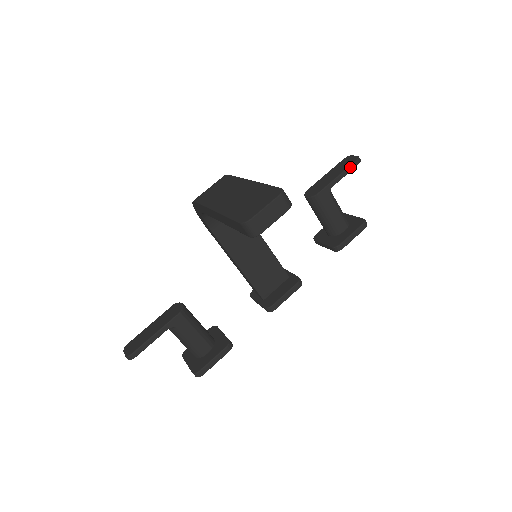
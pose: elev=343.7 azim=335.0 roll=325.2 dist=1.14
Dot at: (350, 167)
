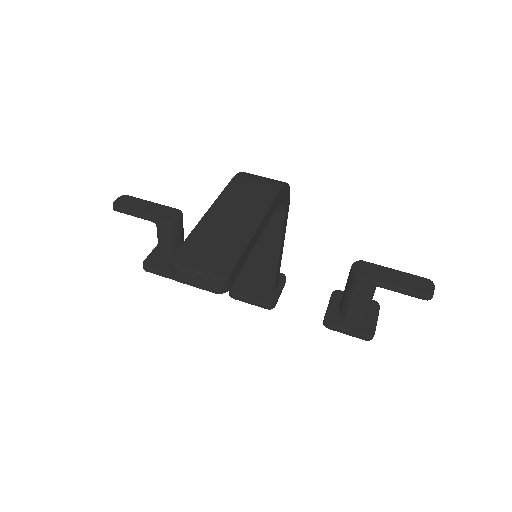
Dot at: (412, 293)
